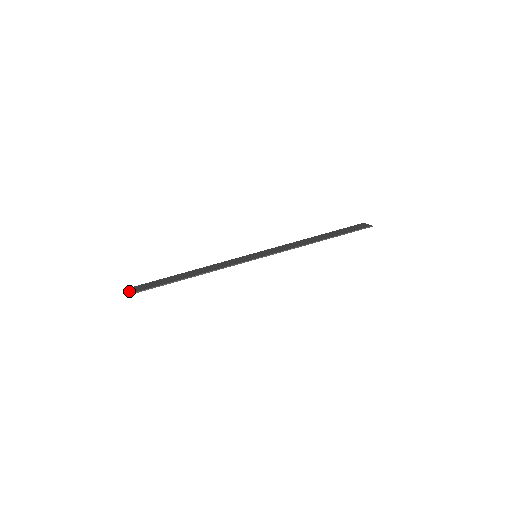
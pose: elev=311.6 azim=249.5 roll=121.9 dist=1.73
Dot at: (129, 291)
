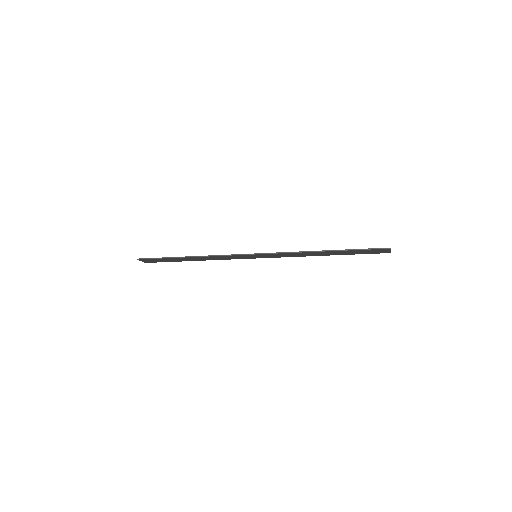
Dot at: occluded
